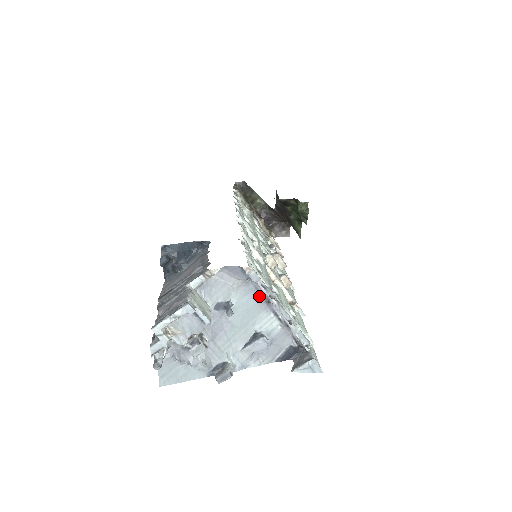
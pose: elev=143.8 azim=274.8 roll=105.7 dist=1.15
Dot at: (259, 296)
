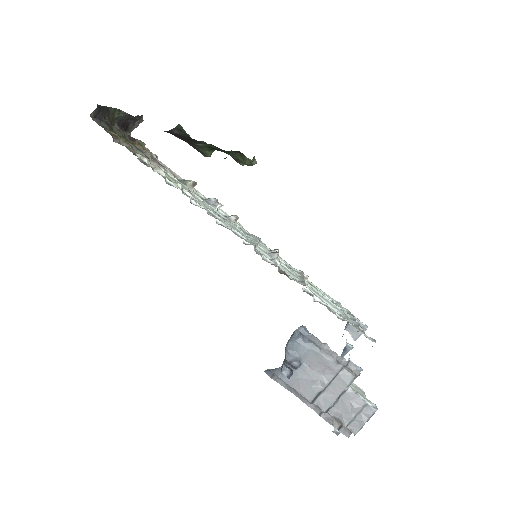
Dot at: occluded
